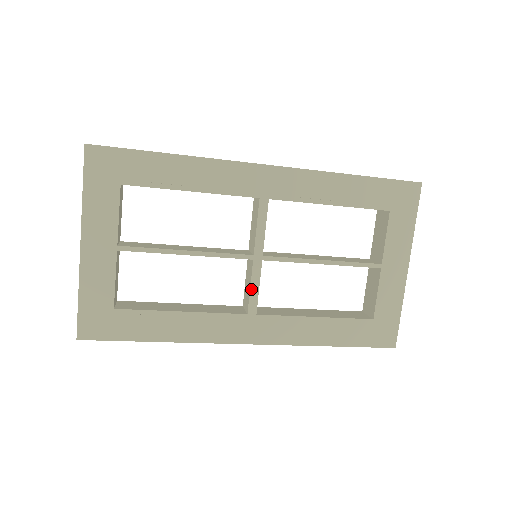
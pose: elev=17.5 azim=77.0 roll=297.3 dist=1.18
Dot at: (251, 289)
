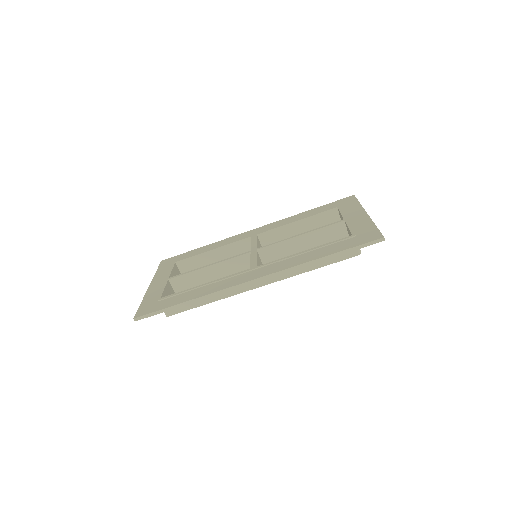
Dot at: (251, 260)
